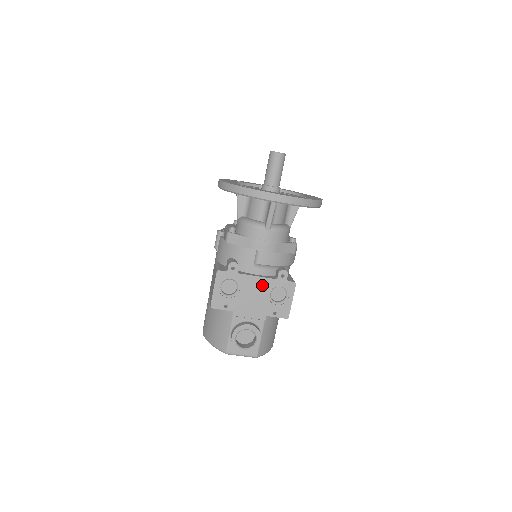
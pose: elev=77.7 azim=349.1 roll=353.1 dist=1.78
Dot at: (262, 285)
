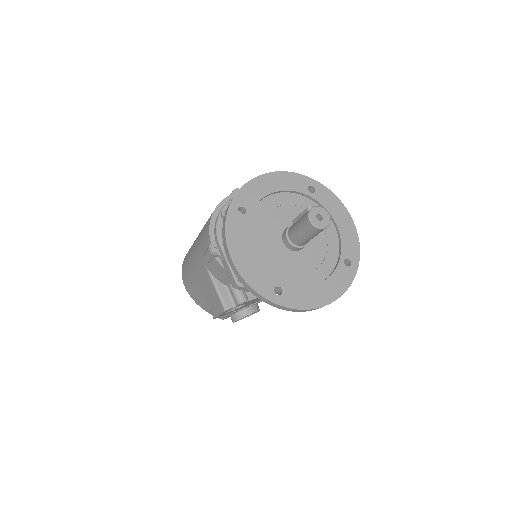
Dot at: occluded
